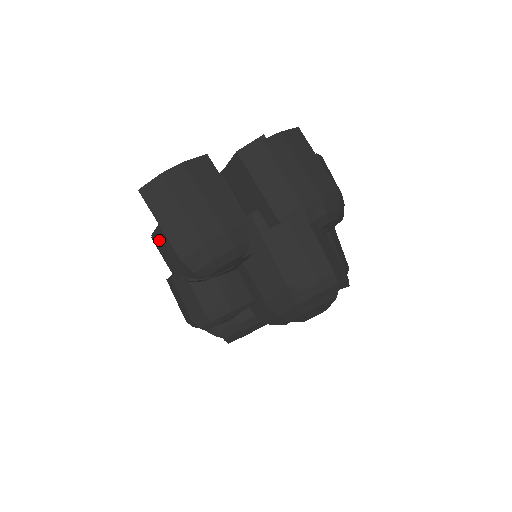
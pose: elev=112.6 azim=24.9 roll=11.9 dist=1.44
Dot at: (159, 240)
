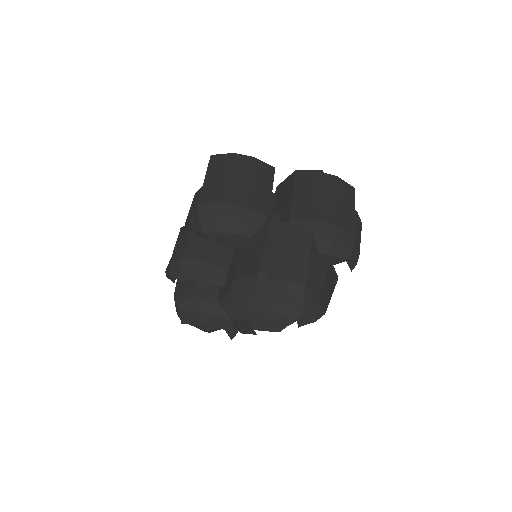
Dot at: (197, 196)
